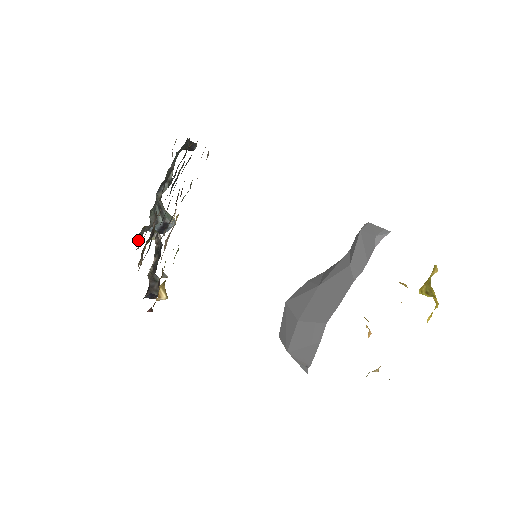
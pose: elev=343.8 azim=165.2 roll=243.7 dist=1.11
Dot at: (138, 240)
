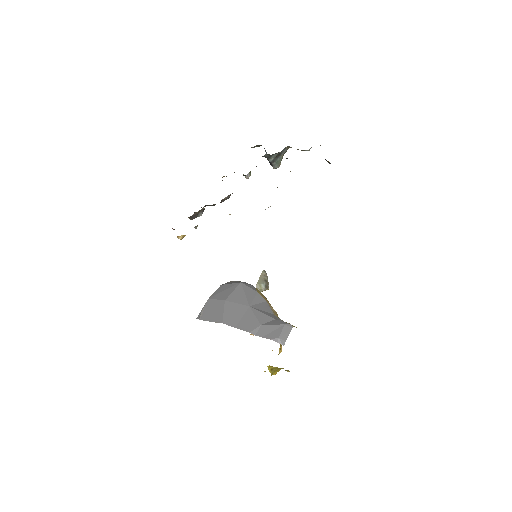
Dot at: (253, 147)
